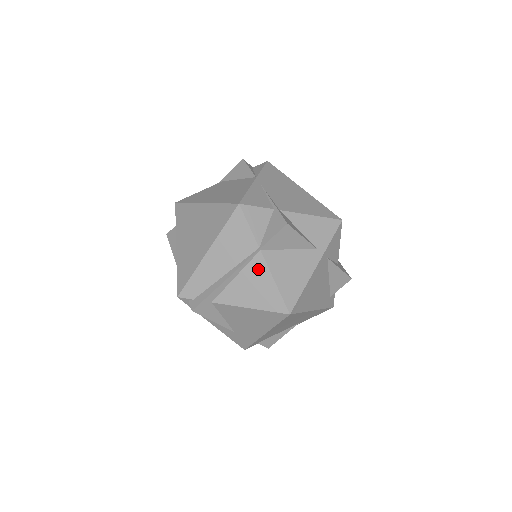
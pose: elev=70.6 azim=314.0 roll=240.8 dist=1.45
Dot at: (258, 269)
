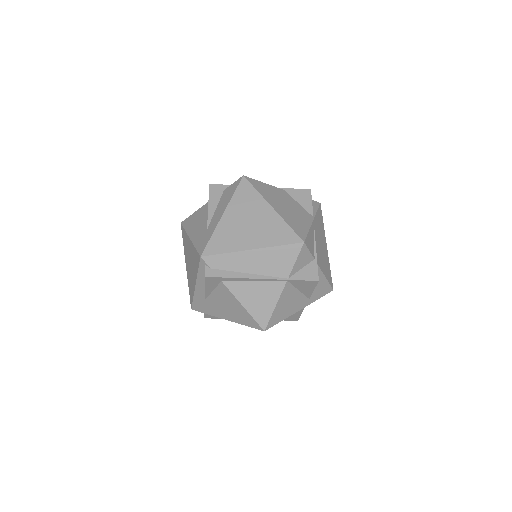
Dot at: (274, 289)
